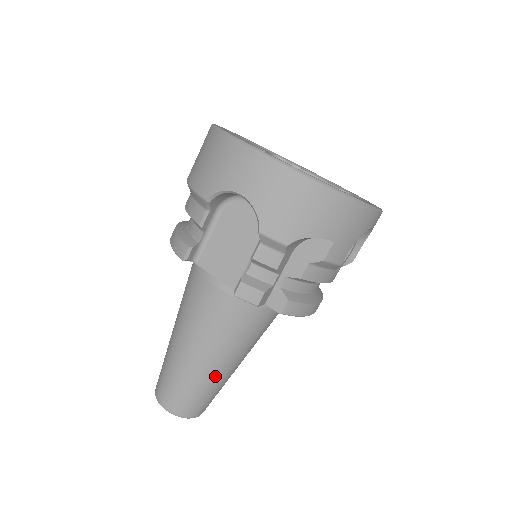
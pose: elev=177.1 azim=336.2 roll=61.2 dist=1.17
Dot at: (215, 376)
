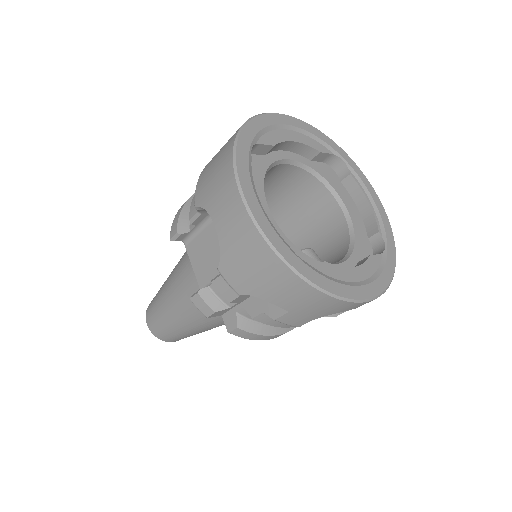
Dot at: (184, 329)
